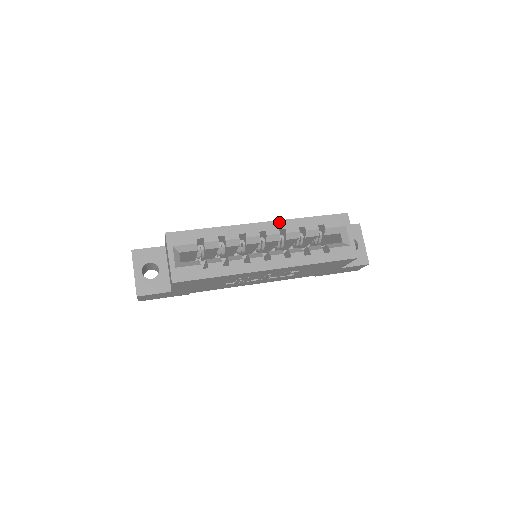
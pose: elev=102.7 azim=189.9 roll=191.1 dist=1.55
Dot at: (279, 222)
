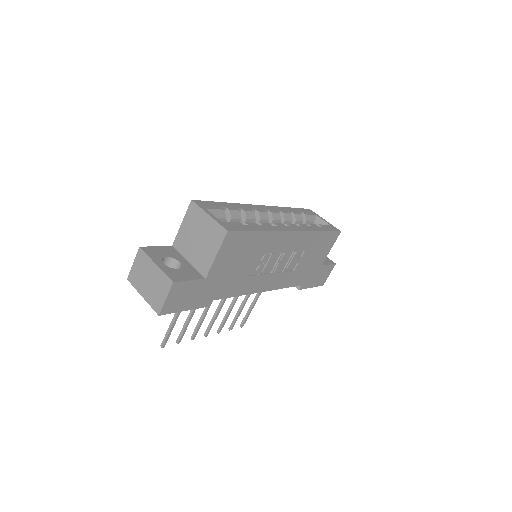
Dot at: (272, 207)
